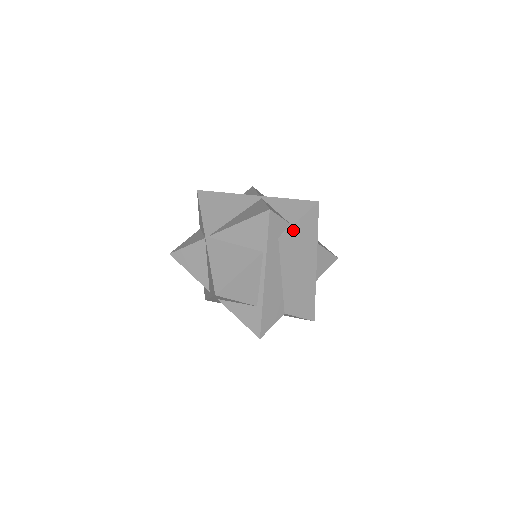
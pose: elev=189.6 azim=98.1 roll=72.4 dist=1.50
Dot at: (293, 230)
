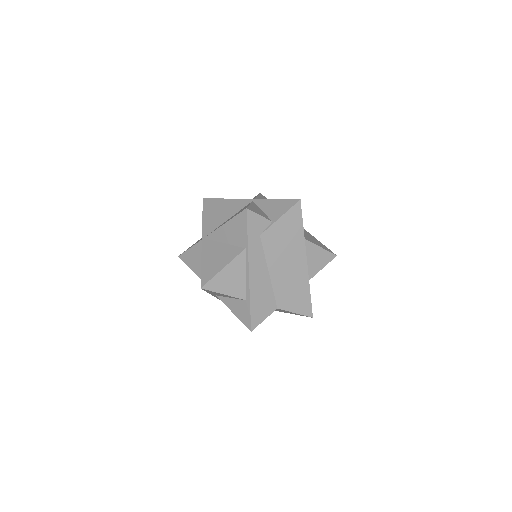
Dot at: (275, 227)
